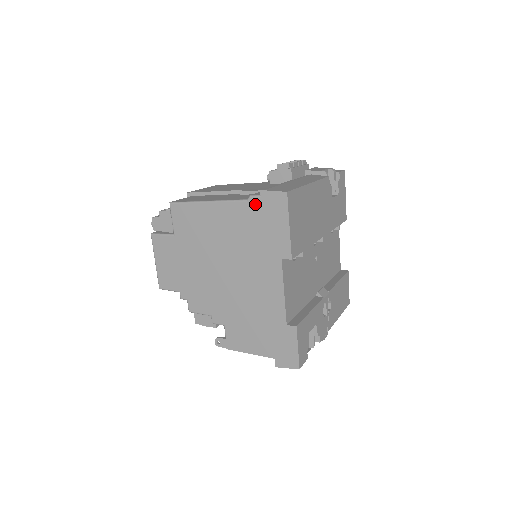
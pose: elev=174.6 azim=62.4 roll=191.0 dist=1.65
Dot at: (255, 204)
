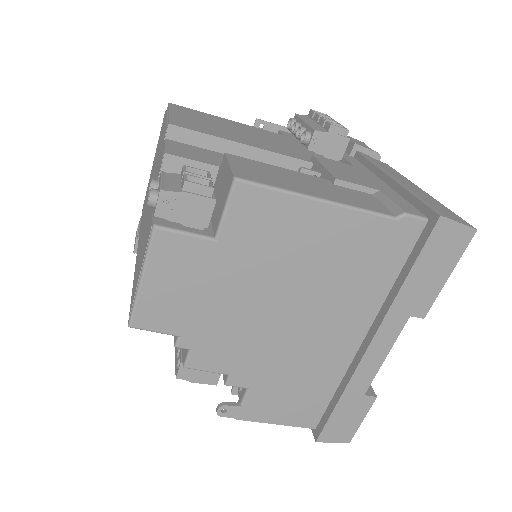
Dot at: (407, 228)
